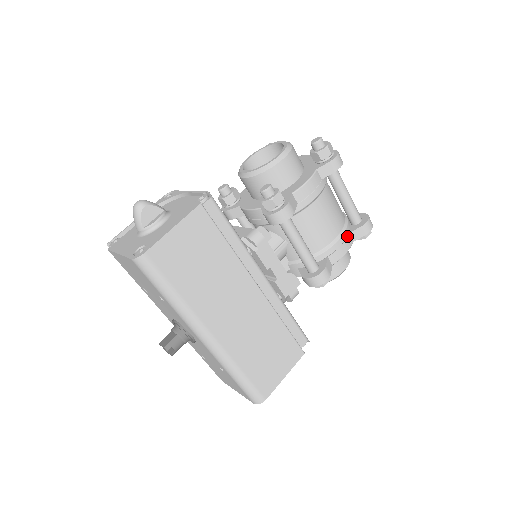
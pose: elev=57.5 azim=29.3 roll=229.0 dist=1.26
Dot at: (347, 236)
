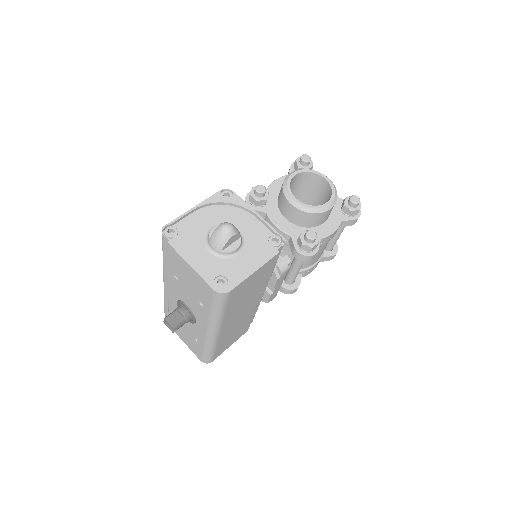
Dot at: occluded
